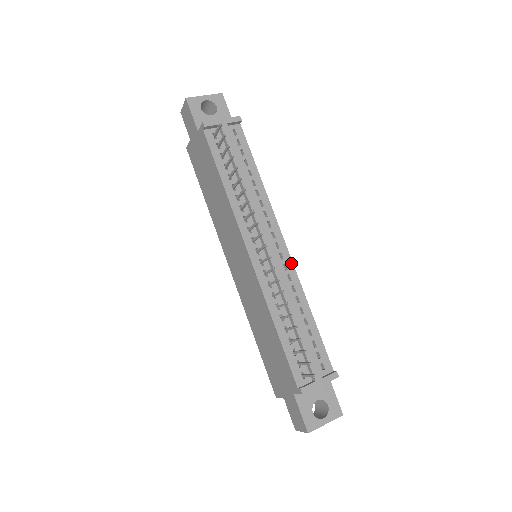
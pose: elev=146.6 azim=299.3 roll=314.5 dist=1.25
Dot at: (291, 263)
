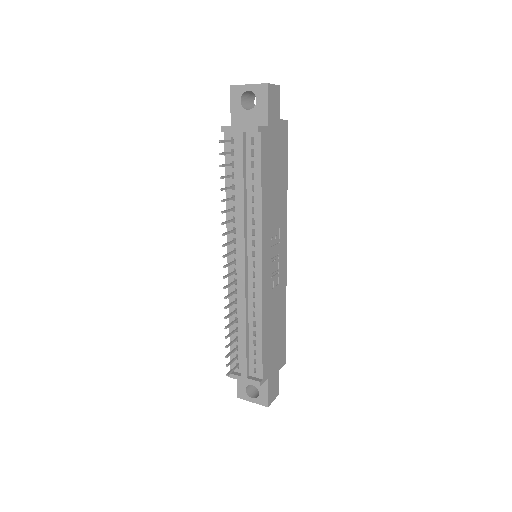
Dot at: (260, 284)
